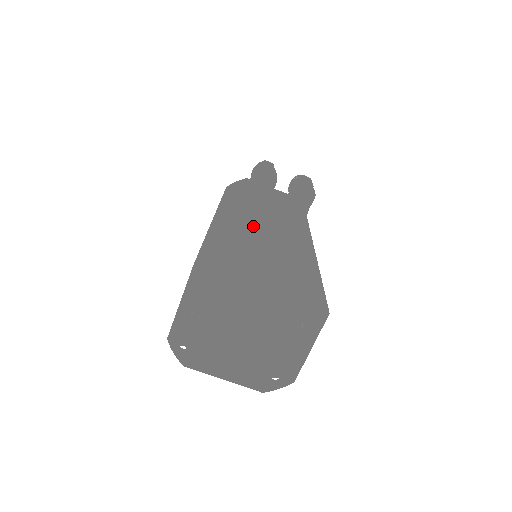
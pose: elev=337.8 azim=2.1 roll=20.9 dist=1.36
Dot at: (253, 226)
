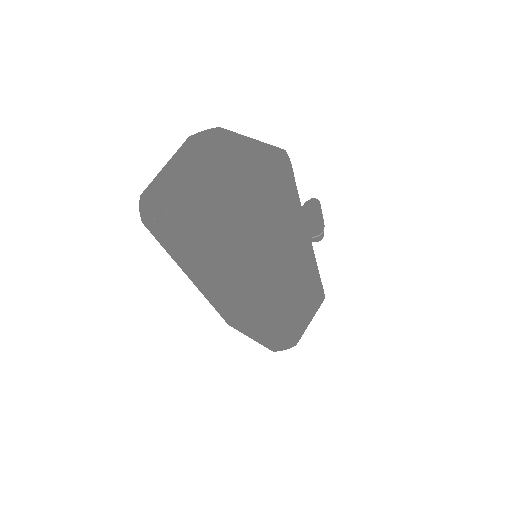
Dot at: occluded
